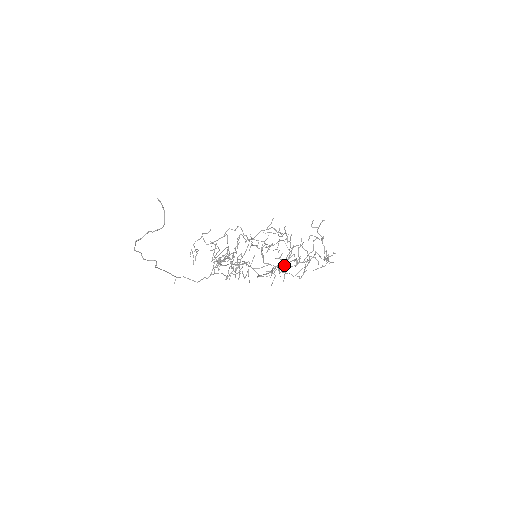
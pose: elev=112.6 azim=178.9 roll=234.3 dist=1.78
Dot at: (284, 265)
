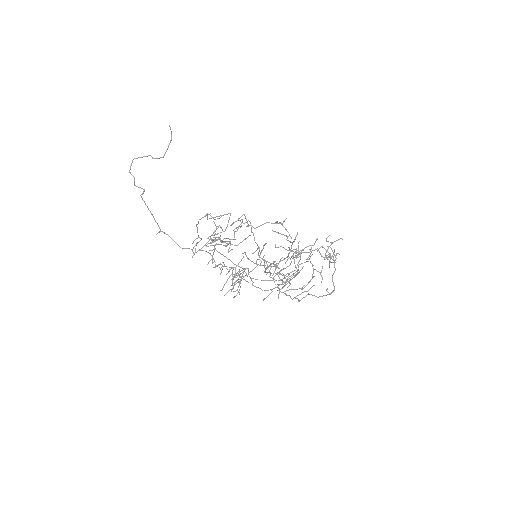
Dot at: (285, 283)
